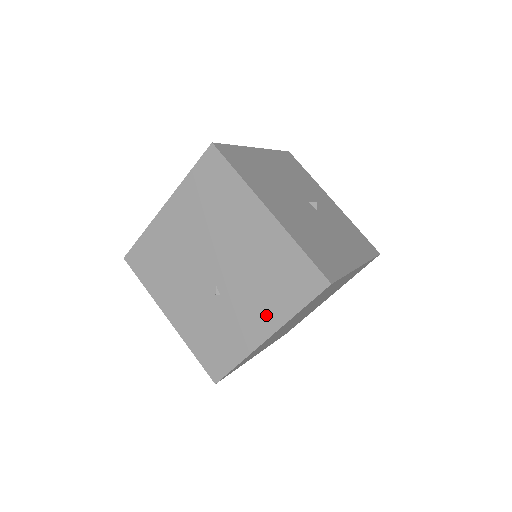
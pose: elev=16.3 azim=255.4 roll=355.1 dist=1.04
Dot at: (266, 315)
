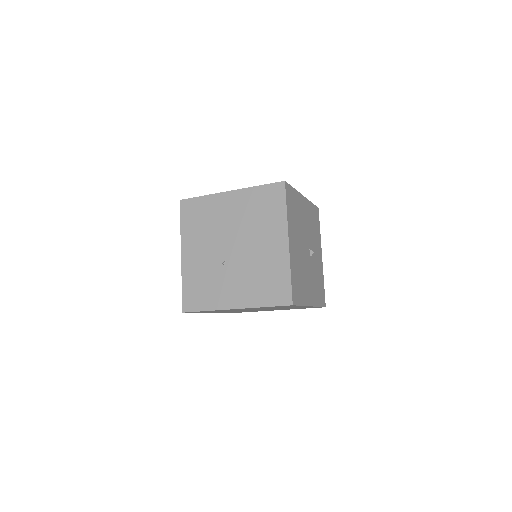
Dot at: (244, 296)
